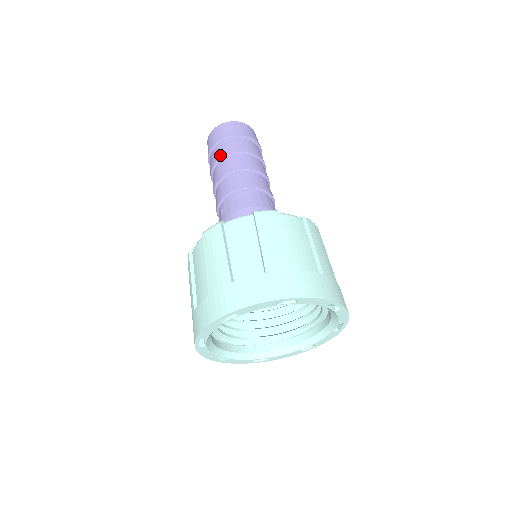
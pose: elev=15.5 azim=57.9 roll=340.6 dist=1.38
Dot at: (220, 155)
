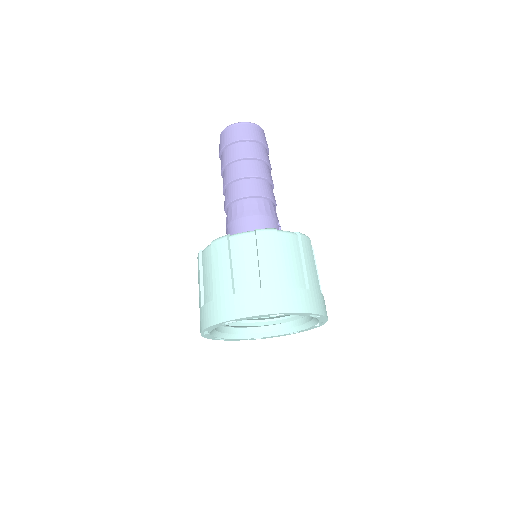
Dot at: (221, 168)
